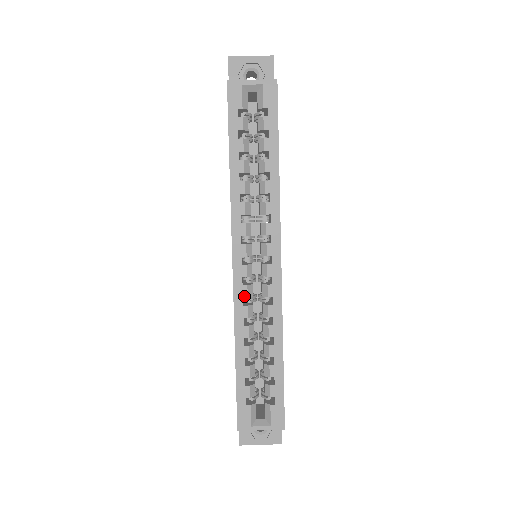
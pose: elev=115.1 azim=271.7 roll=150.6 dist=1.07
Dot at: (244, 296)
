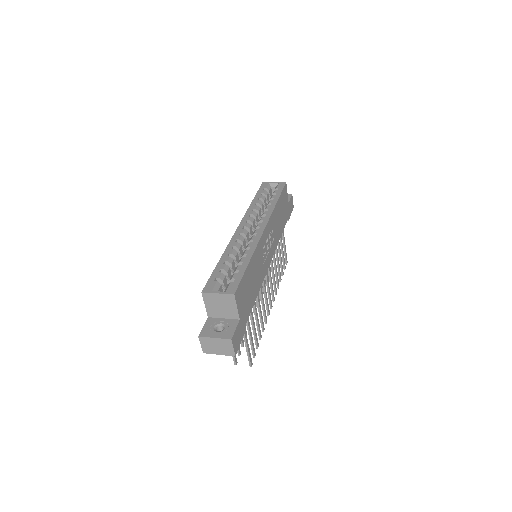
Dot at: (237, 239)
